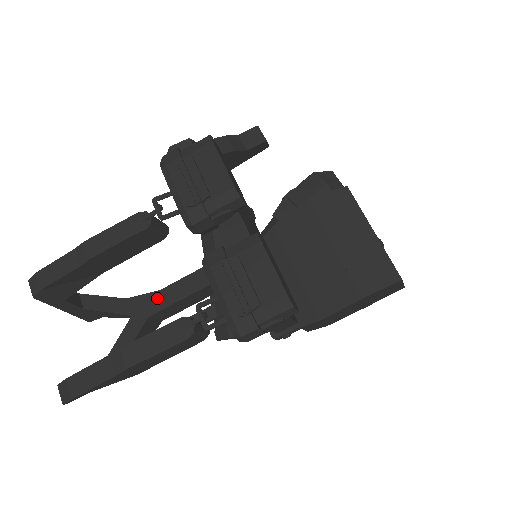
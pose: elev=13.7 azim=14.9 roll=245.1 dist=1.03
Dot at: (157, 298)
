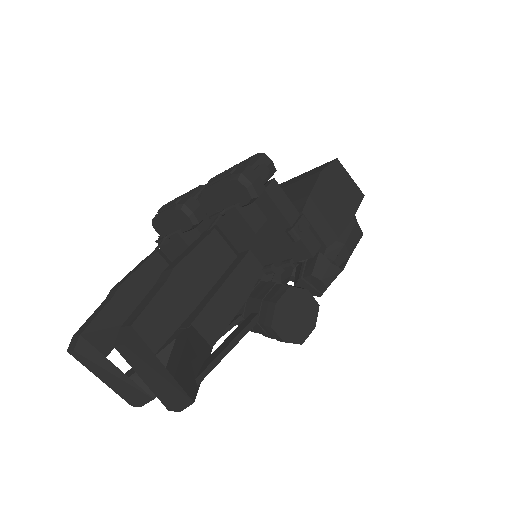
Dot at: (193, 313)
